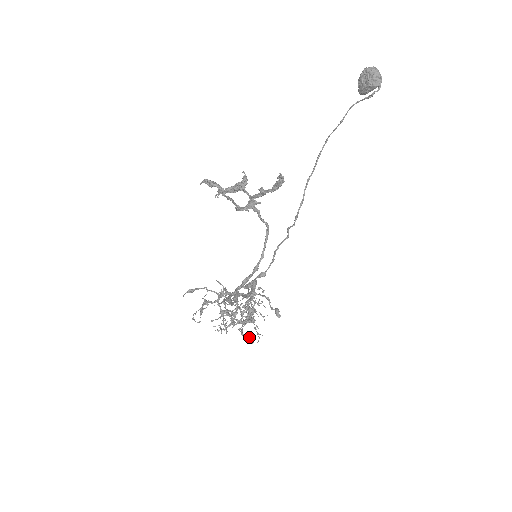
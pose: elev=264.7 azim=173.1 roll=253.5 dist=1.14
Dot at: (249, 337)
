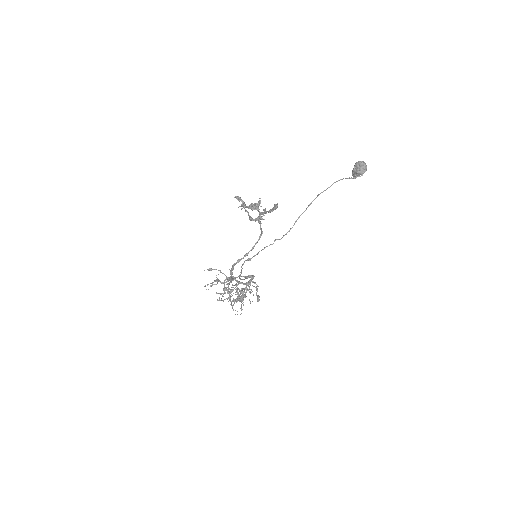
Dot at: occluded
